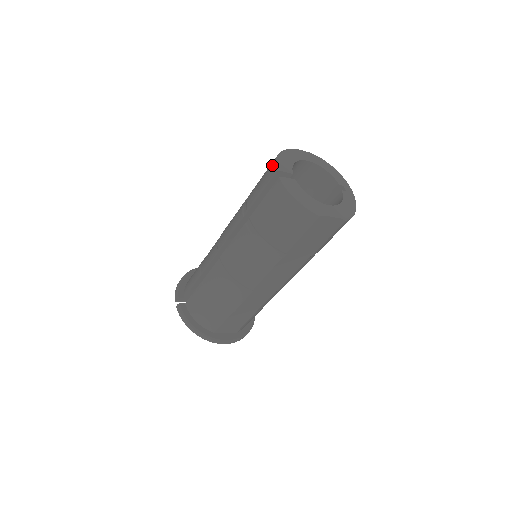
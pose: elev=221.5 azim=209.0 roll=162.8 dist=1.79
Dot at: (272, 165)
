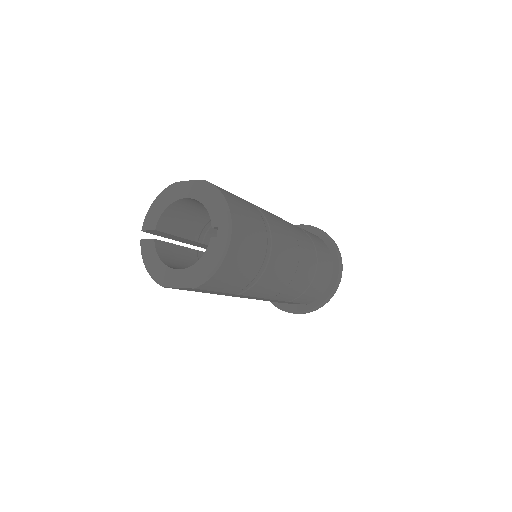
Dot at: occluded
